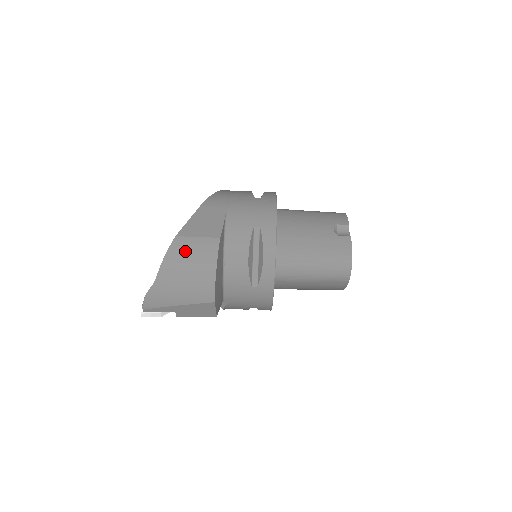
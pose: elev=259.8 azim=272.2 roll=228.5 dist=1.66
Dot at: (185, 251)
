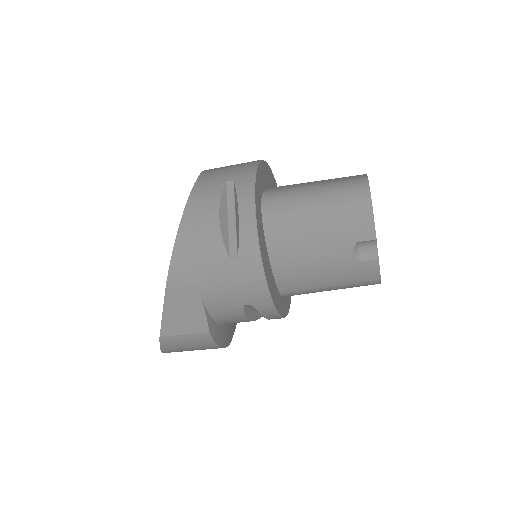
Dot at: (178, 345)
